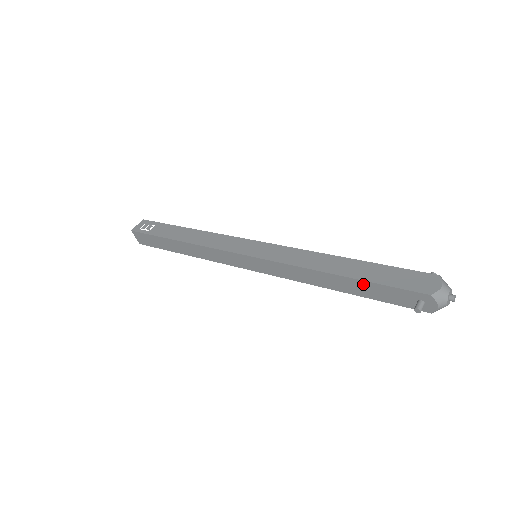
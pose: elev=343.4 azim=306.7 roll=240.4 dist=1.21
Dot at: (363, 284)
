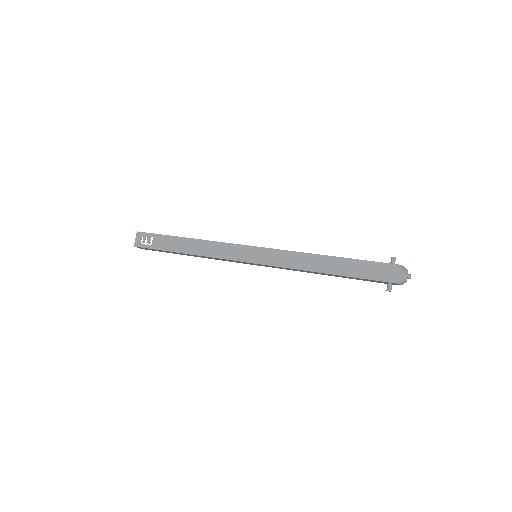
Dot at: (348, 277)
